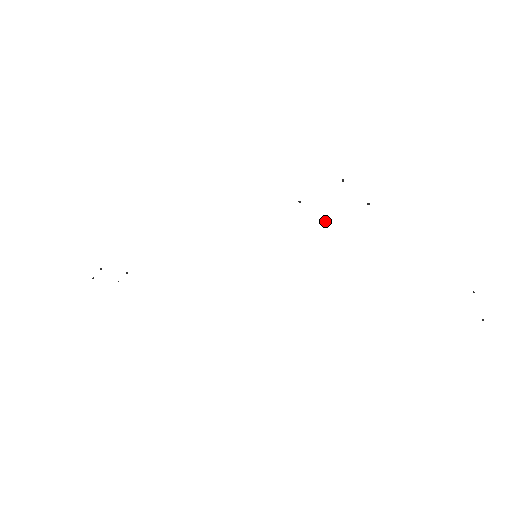
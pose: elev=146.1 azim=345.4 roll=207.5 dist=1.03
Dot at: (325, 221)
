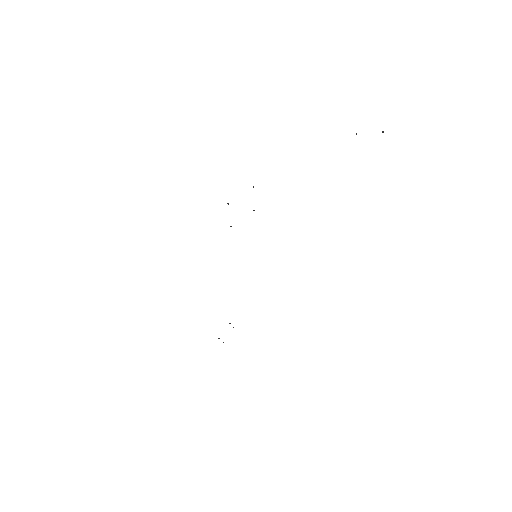
Dot at: (253, 210)
